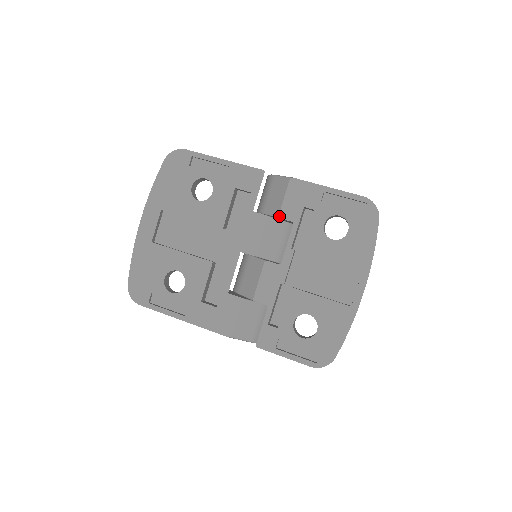
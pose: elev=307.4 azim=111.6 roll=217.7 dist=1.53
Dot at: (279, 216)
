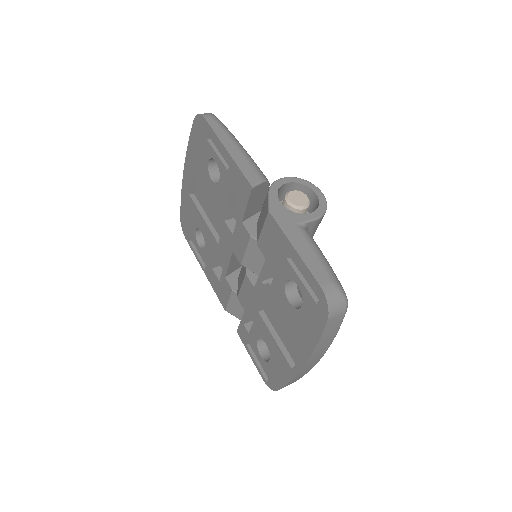
Dot at: (257, 243)
